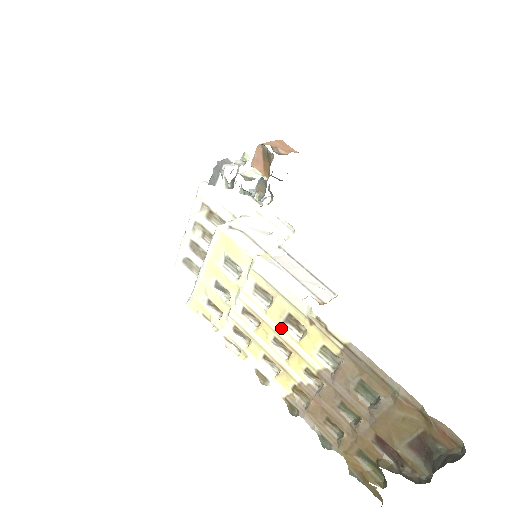
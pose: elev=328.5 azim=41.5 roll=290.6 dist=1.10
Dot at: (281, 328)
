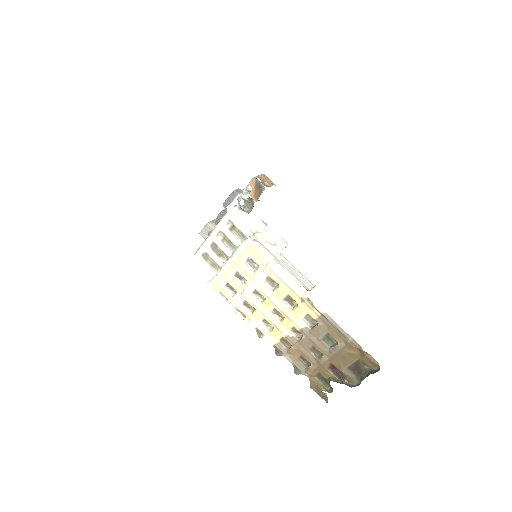
Dot at: (280, 303)
